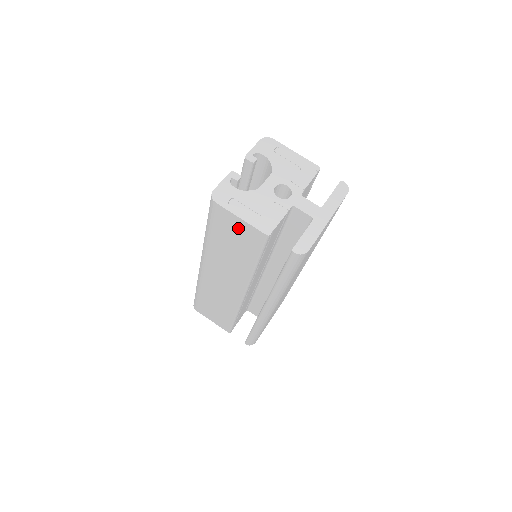
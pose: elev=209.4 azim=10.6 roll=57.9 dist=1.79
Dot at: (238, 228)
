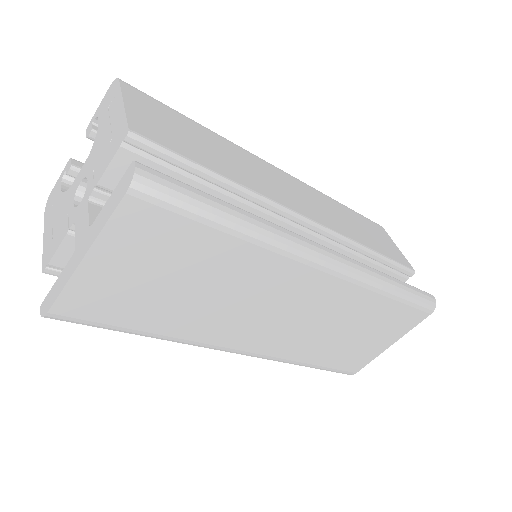
Dot at: occluded
